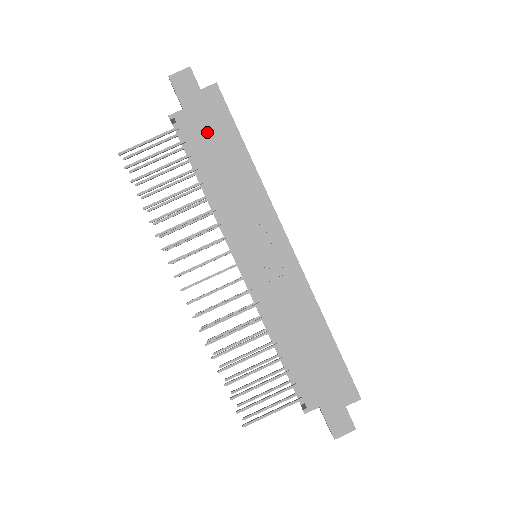
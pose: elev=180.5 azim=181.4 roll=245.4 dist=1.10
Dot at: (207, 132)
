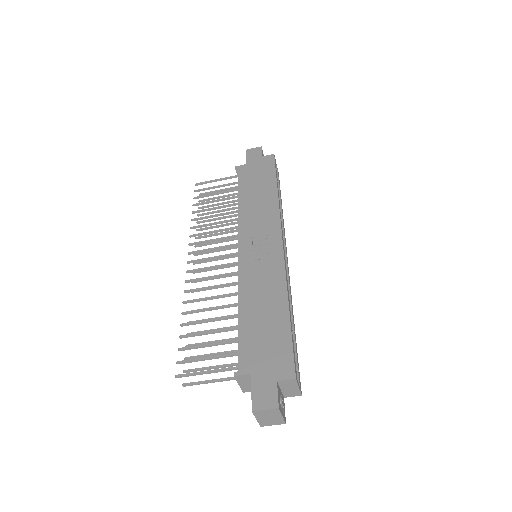
Dot at: (255, 176)
